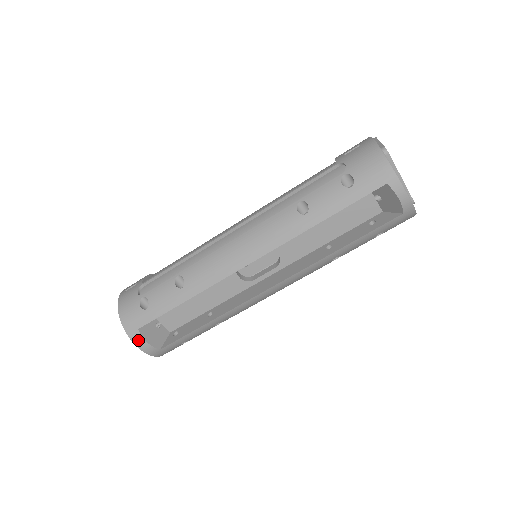
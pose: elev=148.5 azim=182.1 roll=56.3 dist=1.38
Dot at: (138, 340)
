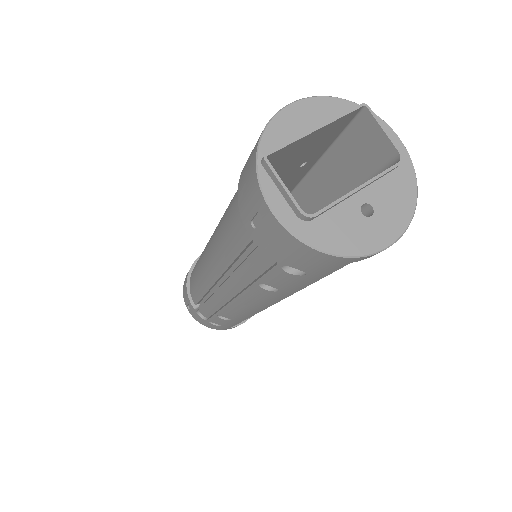
Dot at: occluded
